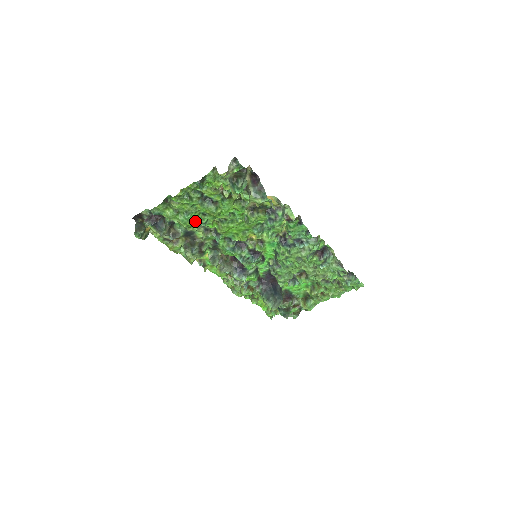
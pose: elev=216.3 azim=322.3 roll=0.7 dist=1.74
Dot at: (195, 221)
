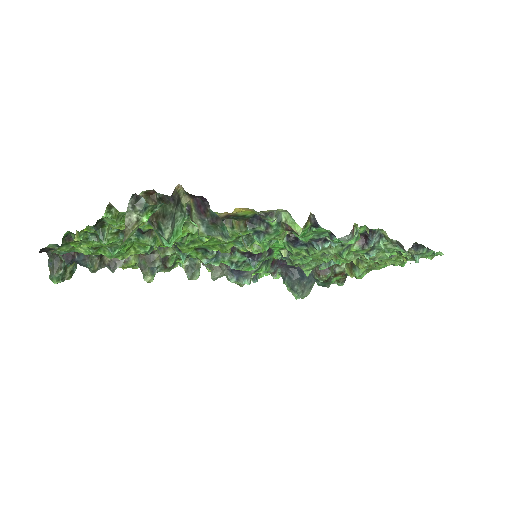
Dot at: (131, 253)
